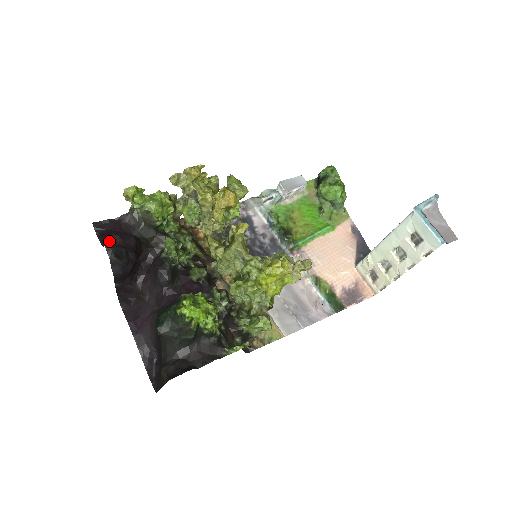
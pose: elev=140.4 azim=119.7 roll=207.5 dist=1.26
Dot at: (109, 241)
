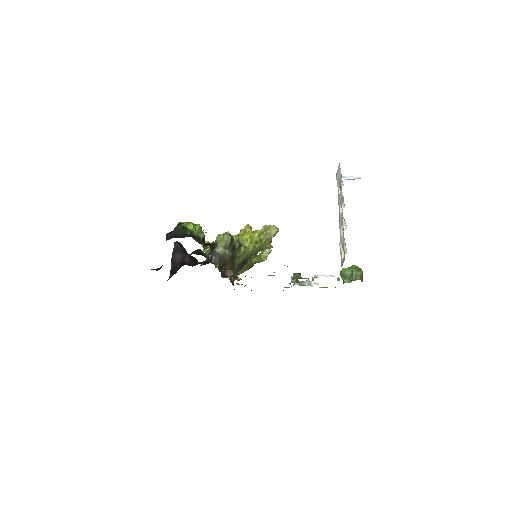
Dot at: occluded
